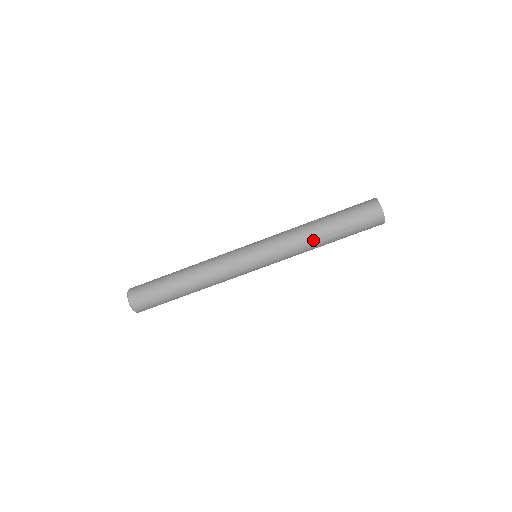
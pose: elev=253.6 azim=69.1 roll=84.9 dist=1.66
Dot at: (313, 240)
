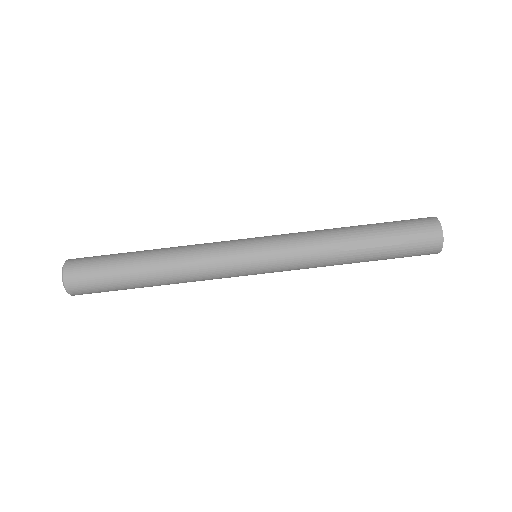
Dot at: (340, 246)
